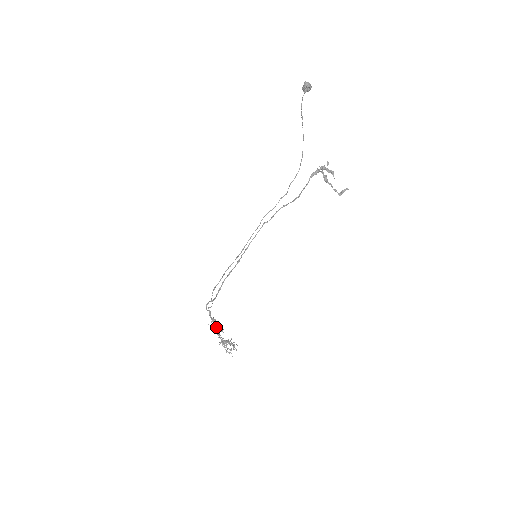
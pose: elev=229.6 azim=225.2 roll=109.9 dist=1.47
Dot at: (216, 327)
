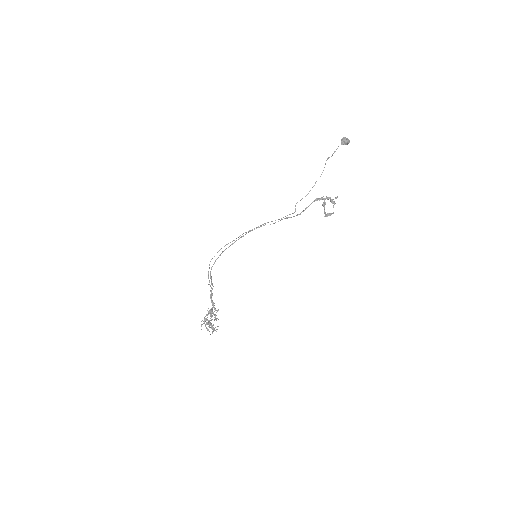
Dot at: (211, 309)
